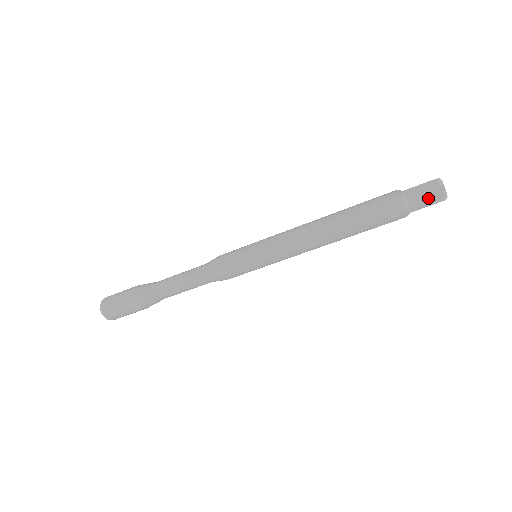
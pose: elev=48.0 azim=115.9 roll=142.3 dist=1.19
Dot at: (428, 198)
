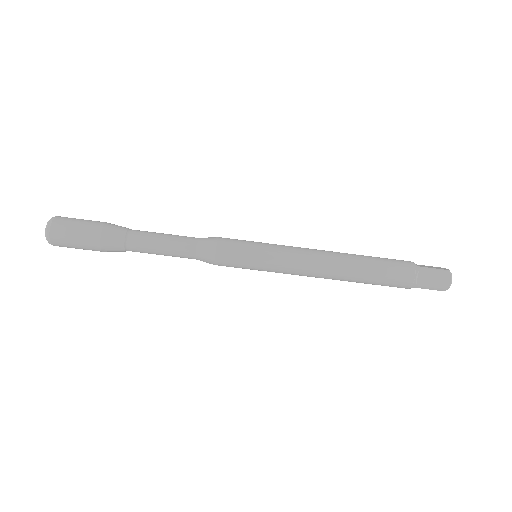
Dot at: (436, 283)
